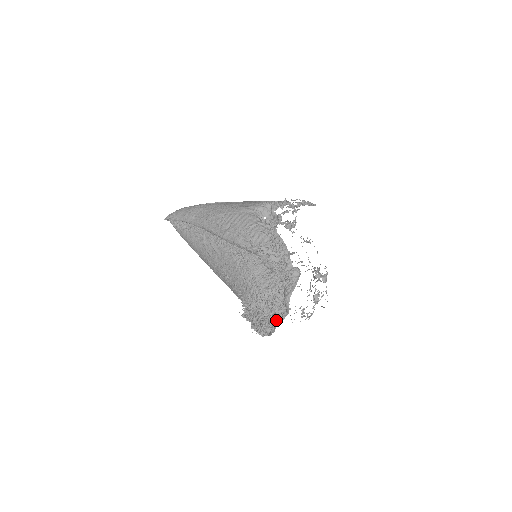
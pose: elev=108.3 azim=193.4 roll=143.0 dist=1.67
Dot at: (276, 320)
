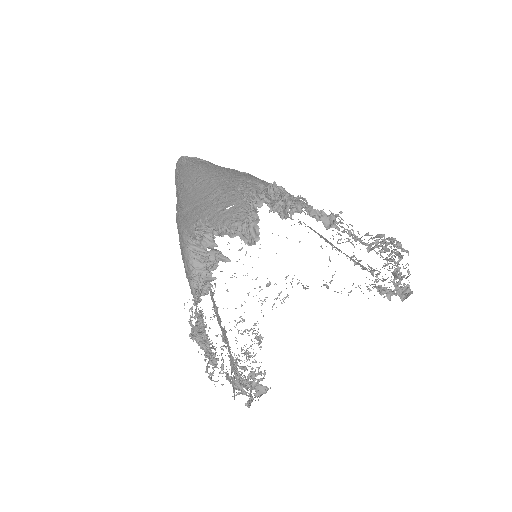
Dot at: (247, 402)
